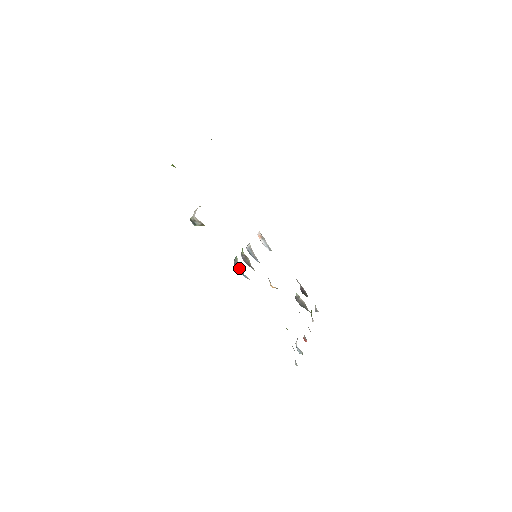
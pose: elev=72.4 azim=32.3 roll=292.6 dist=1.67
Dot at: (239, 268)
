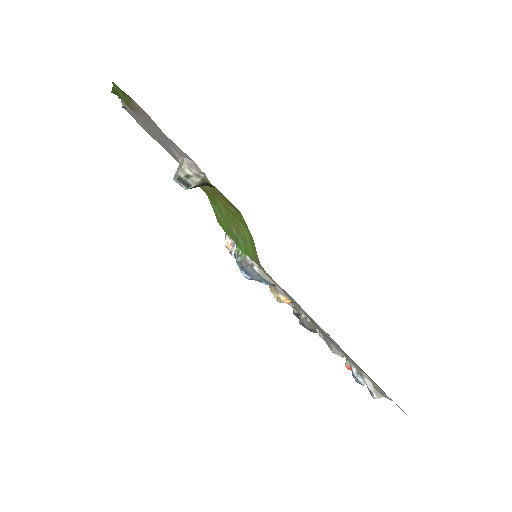
Dot at: (252, 271)
